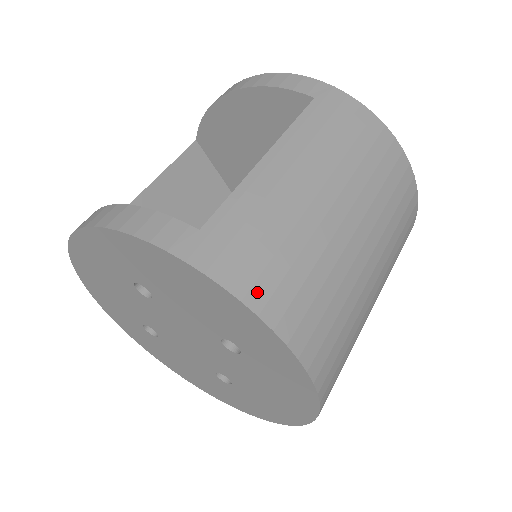
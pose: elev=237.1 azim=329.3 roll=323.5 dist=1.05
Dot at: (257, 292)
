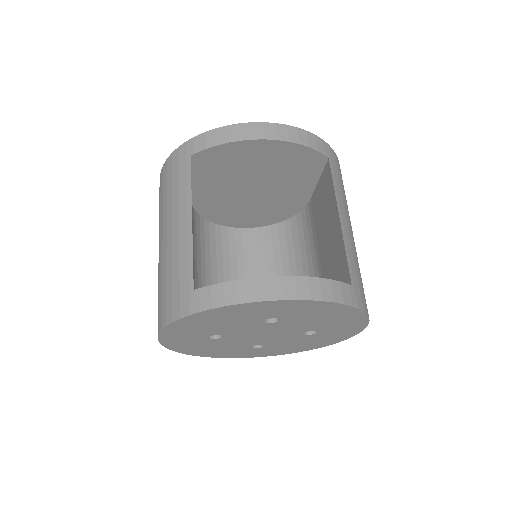
Dot at: (367, 309)
